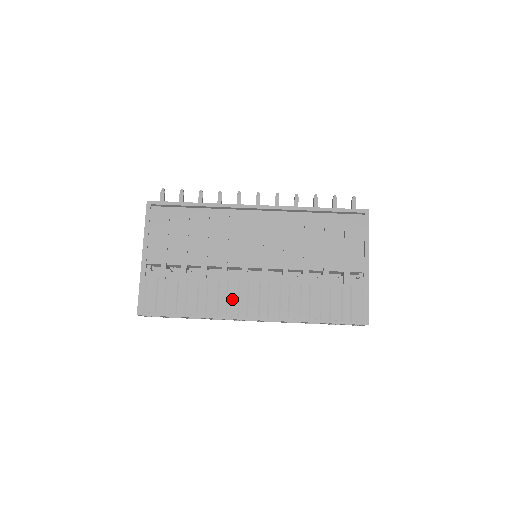
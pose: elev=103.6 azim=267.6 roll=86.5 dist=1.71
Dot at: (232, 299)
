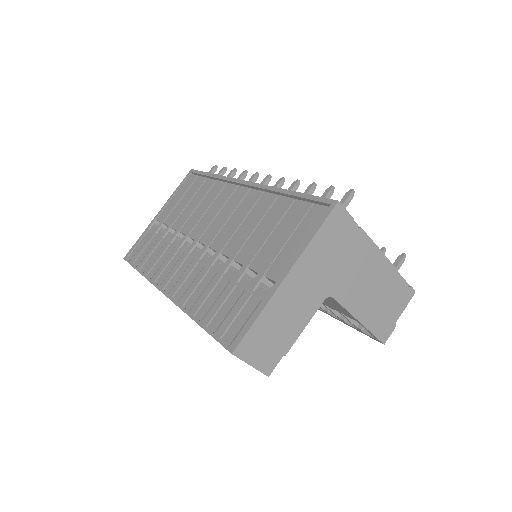
Dot at: (169, 267)
